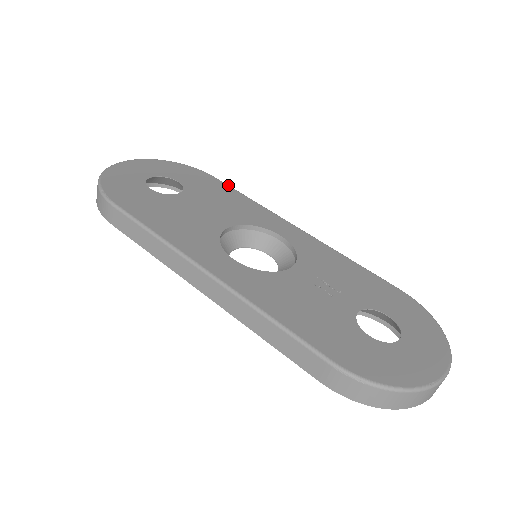
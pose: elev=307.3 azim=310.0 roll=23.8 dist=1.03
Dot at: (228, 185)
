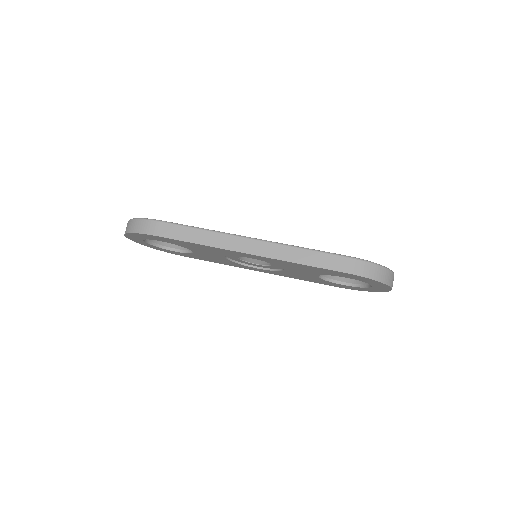
Dot at: occluded
